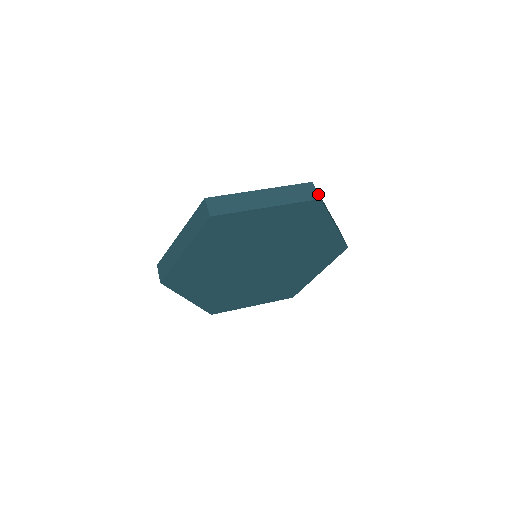
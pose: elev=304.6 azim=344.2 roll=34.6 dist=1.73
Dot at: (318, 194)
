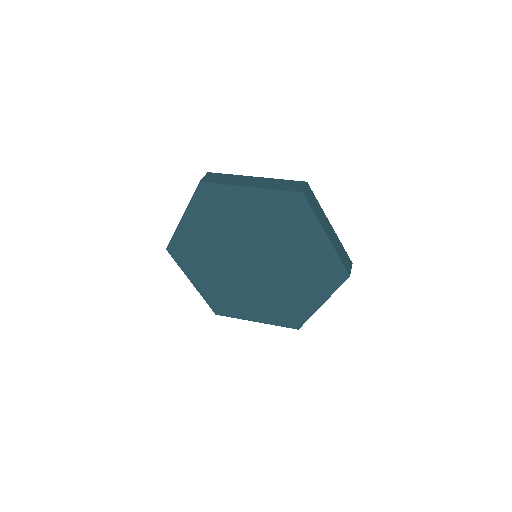
Dot at: (350, 272)
